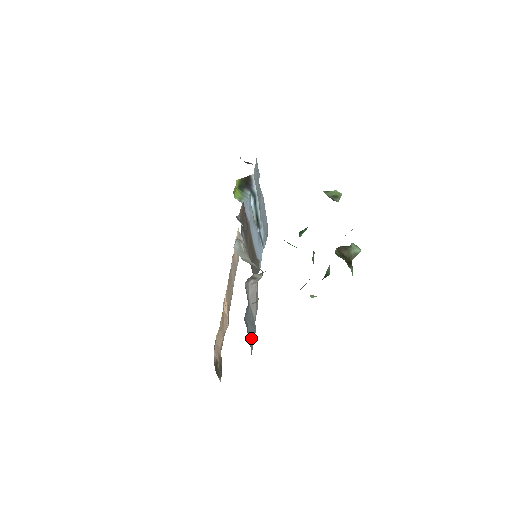
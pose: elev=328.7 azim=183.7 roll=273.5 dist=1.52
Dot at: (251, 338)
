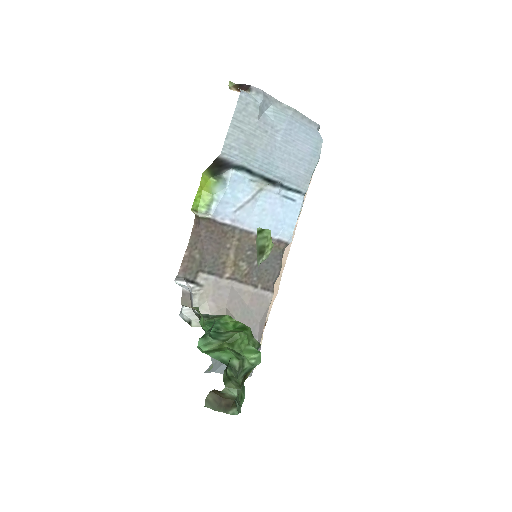
Dot at: occluded
